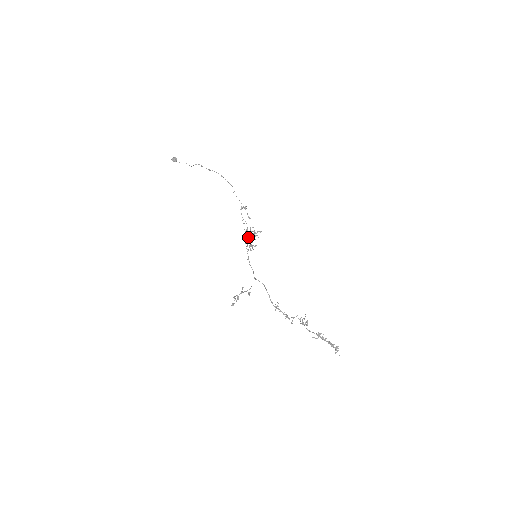
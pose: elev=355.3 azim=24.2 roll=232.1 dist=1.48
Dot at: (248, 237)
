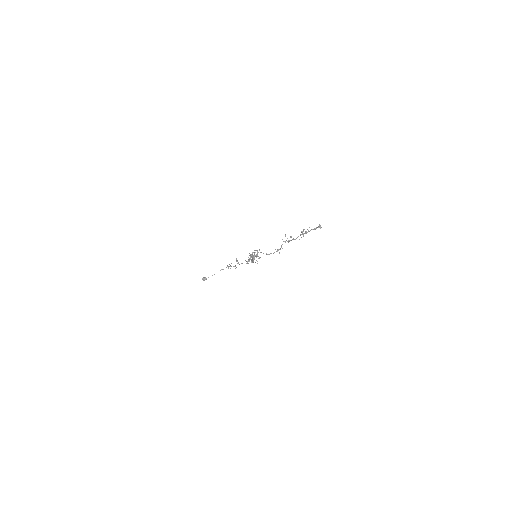
Dot at: occluded
